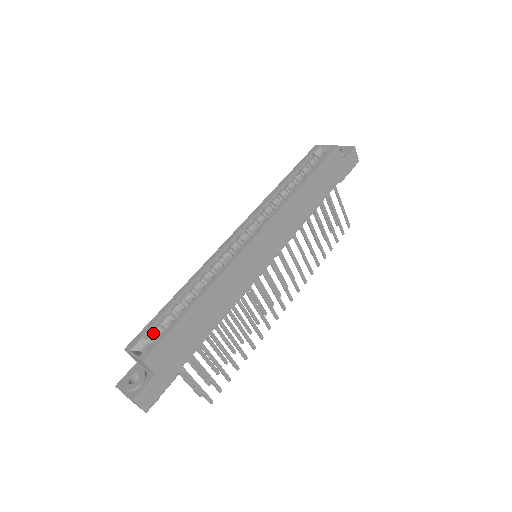
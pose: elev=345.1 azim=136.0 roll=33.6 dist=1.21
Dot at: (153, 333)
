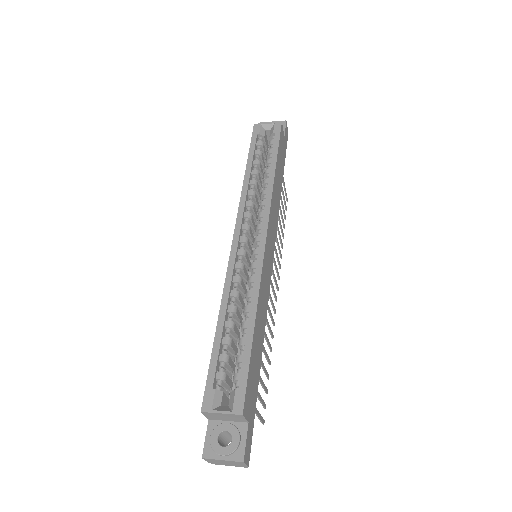
Dot at: (222, 379)
